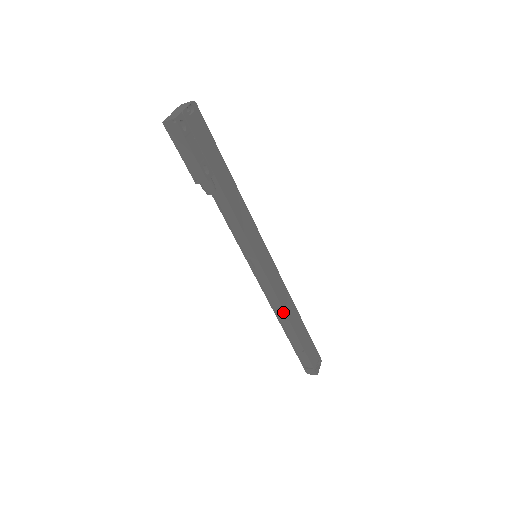
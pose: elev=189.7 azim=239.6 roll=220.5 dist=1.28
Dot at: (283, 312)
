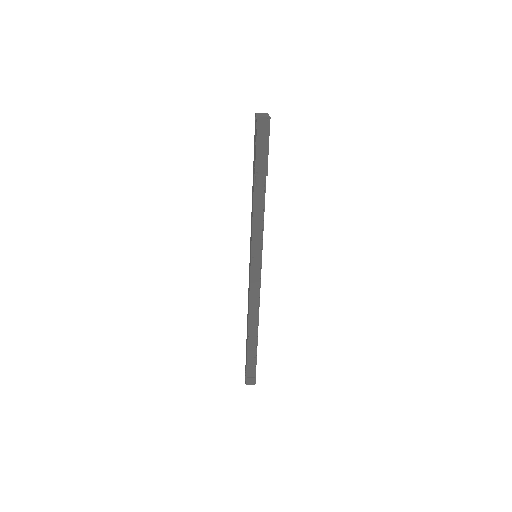
Dot at: (256, 314)
